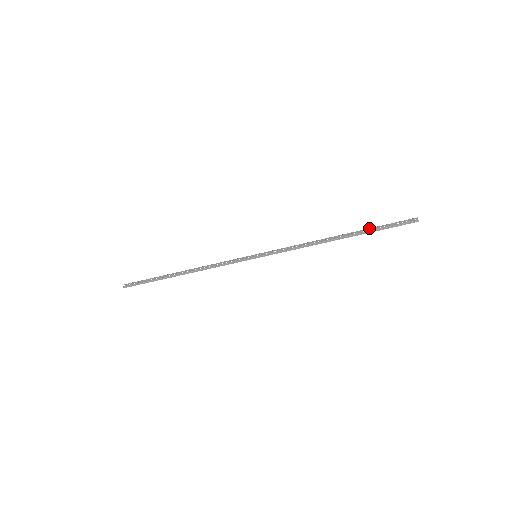
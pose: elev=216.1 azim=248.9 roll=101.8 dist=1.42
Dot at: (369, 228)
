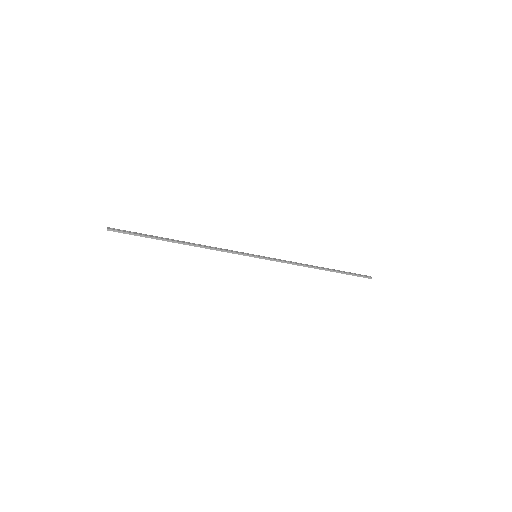
Dot at: occluded
